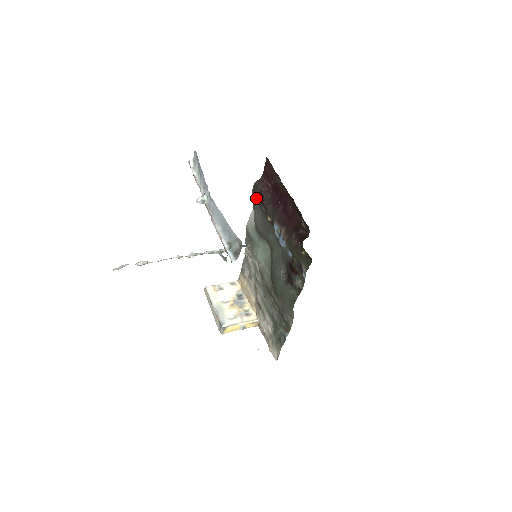
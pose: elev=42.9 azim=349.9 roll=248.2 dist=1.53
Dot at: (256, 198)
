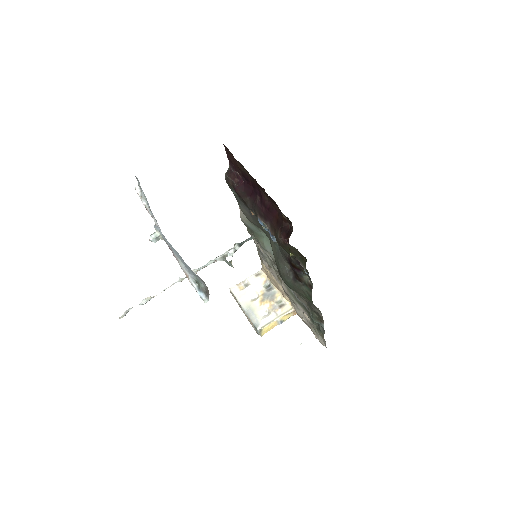
Dot at: (233, 192)
